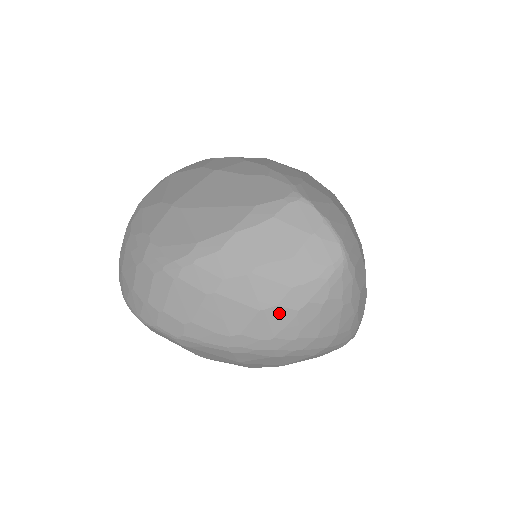
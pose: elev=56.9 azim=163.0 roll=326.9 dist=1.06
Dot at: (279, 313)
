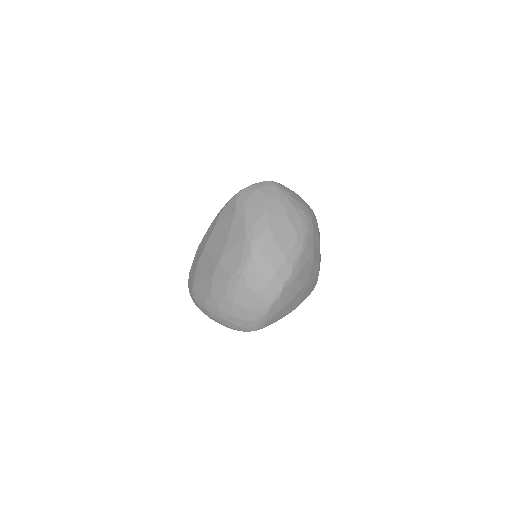
Dot at: (291, 212)
